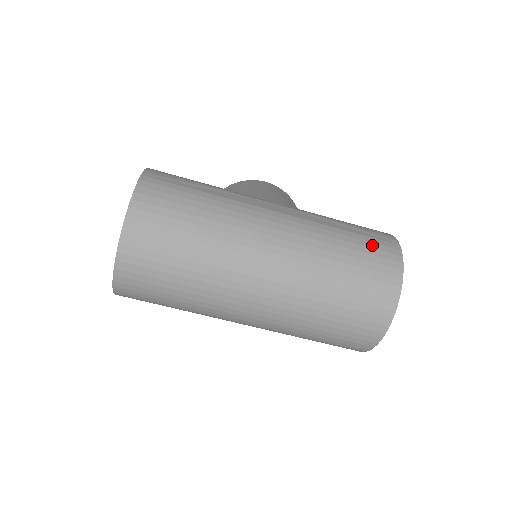
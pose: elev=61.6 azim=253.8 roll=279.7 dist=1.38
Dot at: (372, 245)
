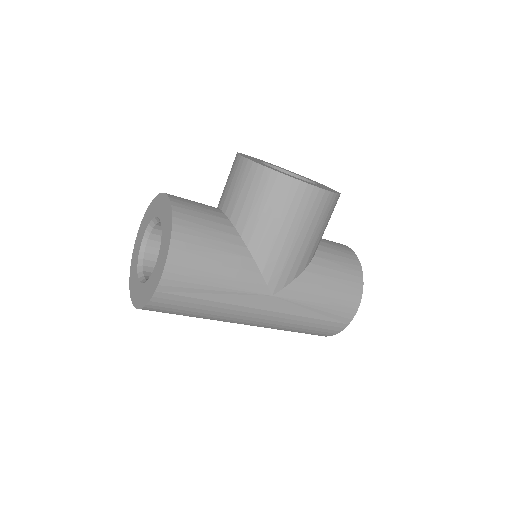
Dot at: (324, 327)
